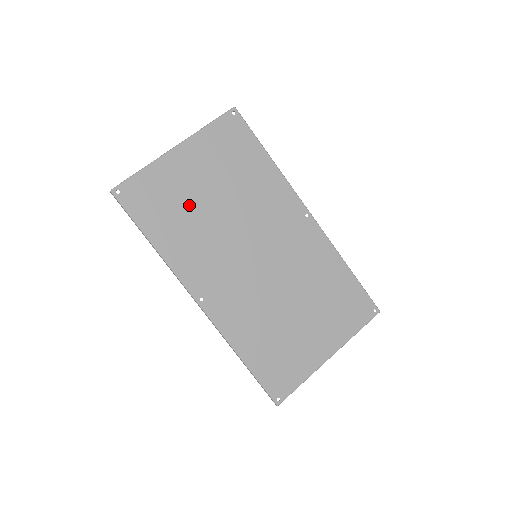
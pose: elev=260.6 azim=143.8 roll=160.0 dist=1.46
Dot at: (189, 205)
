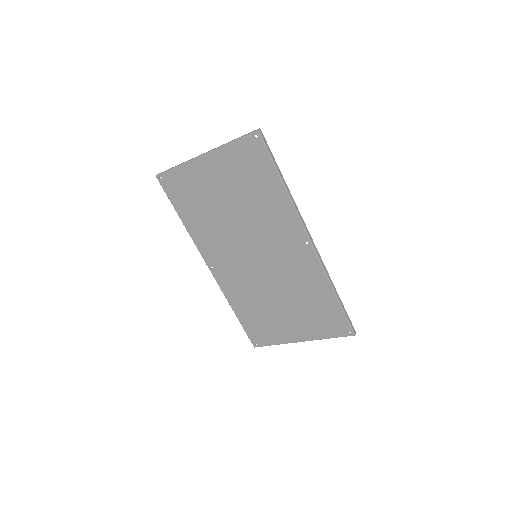
Dot at: (209, 203)
